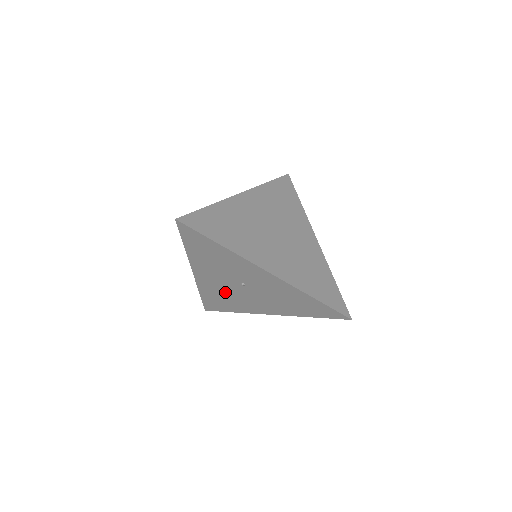
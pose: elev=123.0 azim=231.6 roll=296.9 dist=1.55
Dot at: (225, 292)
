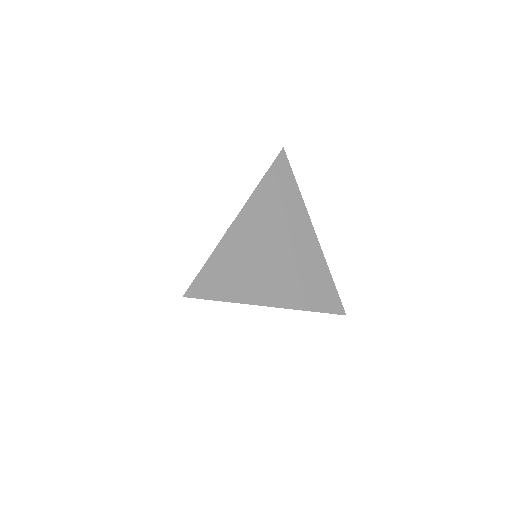
Dot at: occluded
